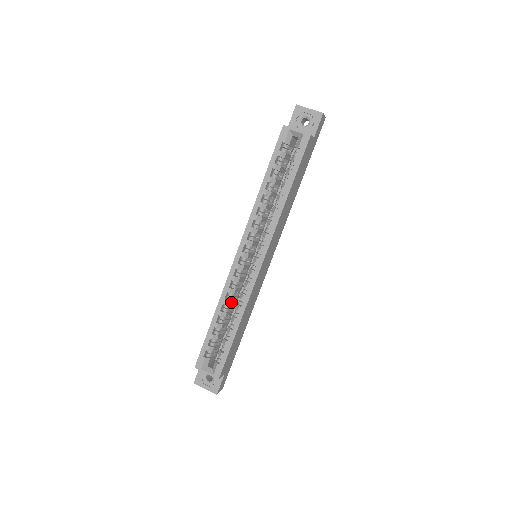
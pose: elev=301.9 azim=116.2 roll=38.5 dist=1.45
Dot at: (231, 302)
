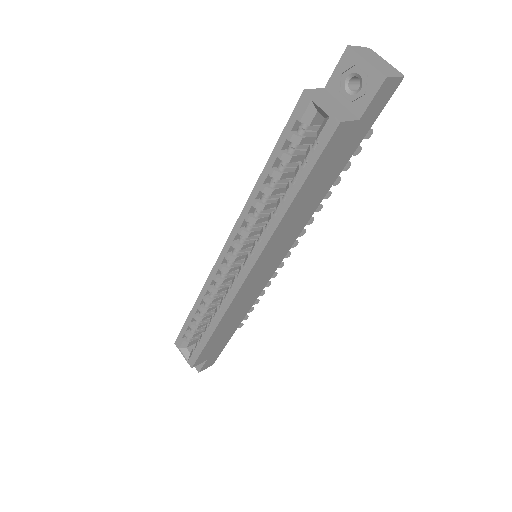
Dot at: (214, 300)
